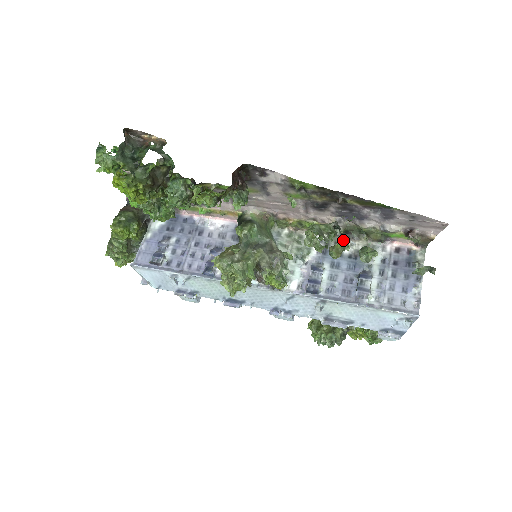
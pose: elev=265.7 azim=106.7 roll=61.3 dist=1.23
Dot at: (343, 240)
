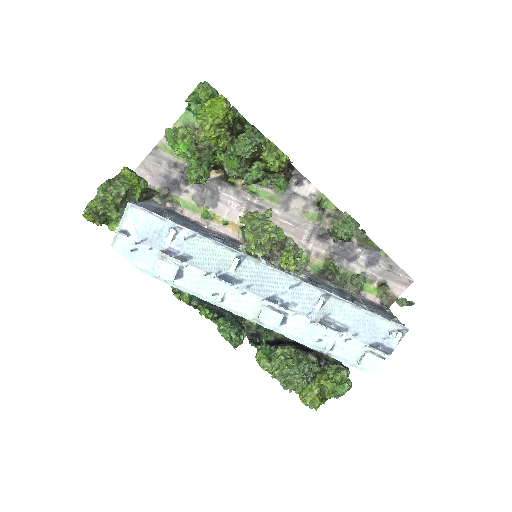
Dot at: (337, 267)
